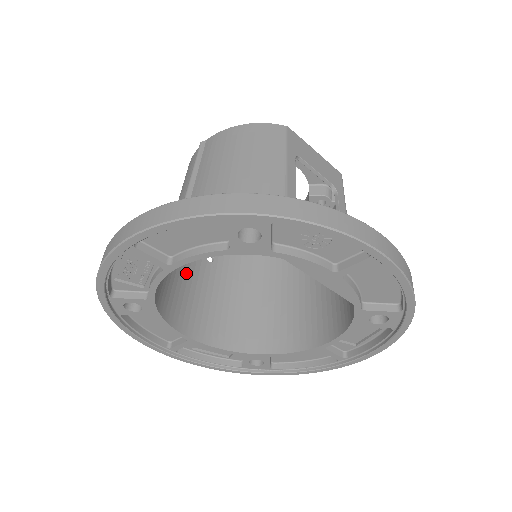
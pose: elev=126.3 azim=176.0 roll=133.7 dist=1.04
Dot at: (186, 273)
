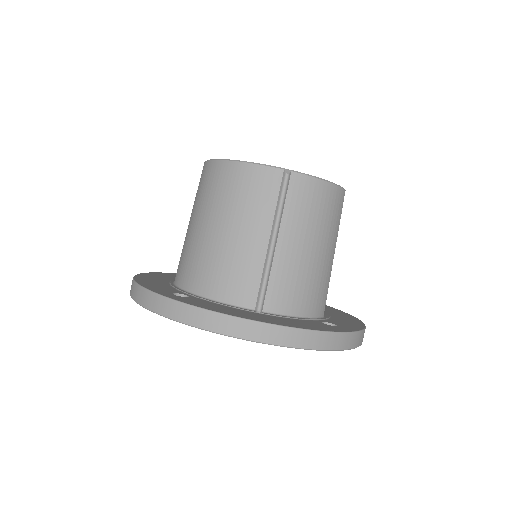
Dot at: occluded
